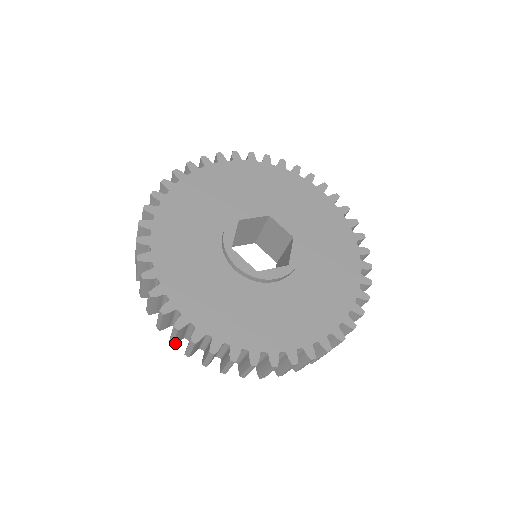
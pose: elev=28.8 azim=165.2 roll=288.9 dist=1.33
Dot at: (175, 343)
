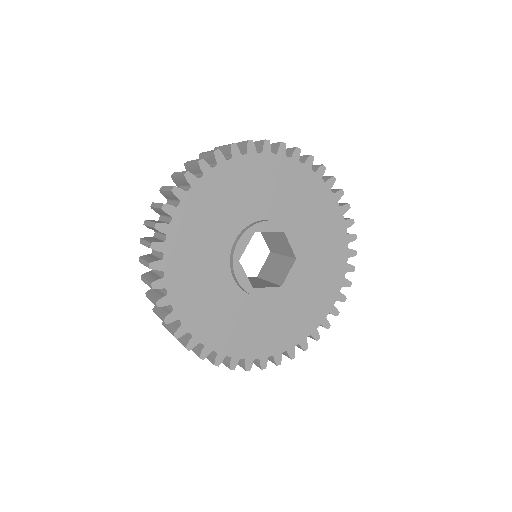
Dot at: occluded
